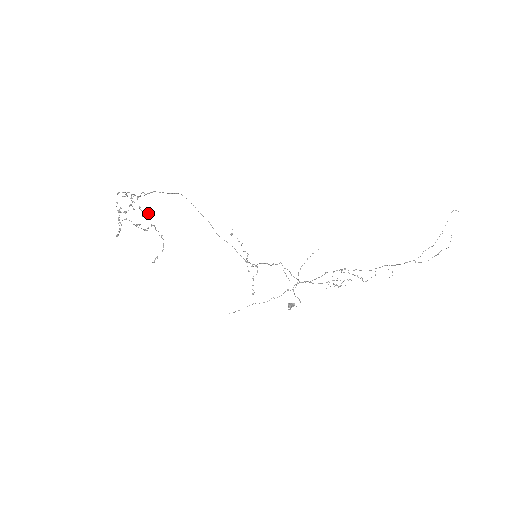
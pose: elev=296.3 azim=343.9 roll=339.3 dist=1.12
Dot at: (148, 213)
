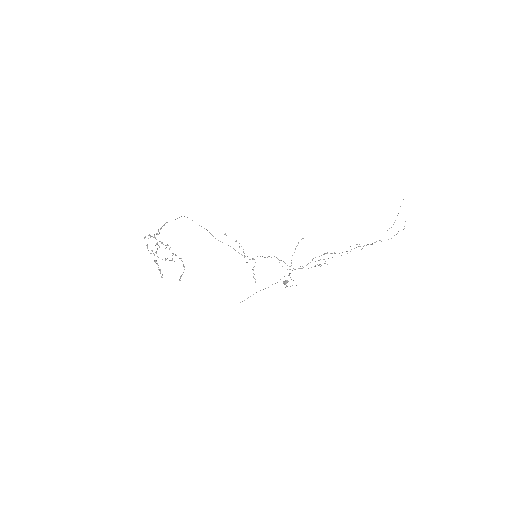
Dot at: occluded
